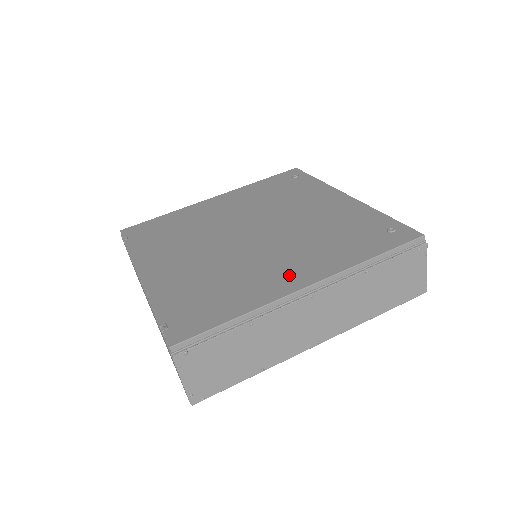
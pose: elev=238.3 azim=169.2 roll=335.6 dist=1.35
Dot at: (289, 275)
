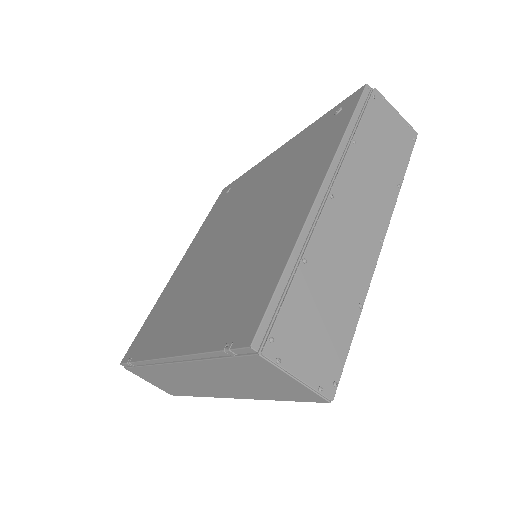
Dot at: (295, 206)
